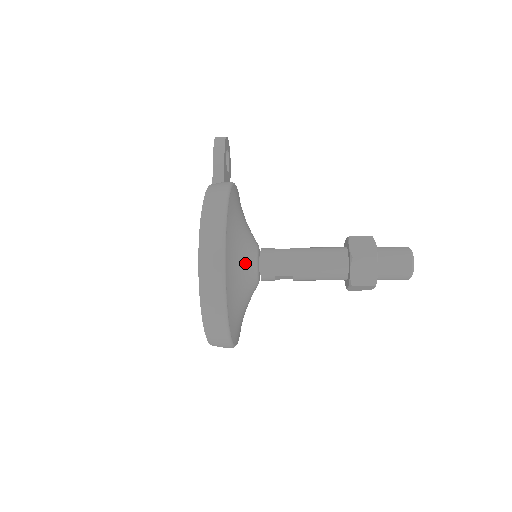
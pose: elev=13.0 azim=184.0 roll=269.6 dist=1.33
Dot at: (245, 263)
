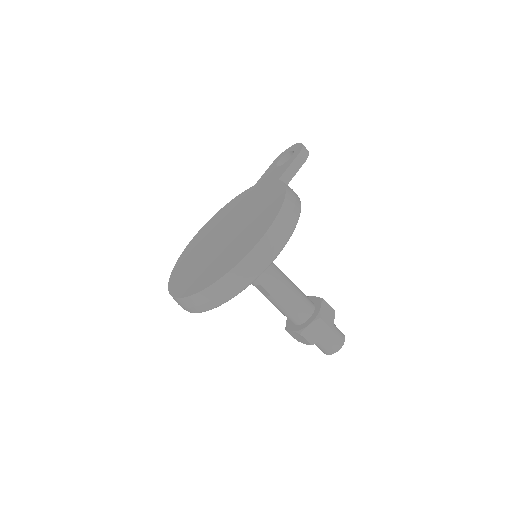
Dot at: occluded
